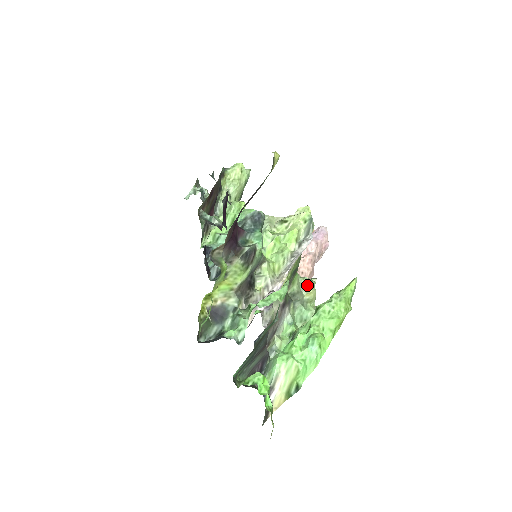
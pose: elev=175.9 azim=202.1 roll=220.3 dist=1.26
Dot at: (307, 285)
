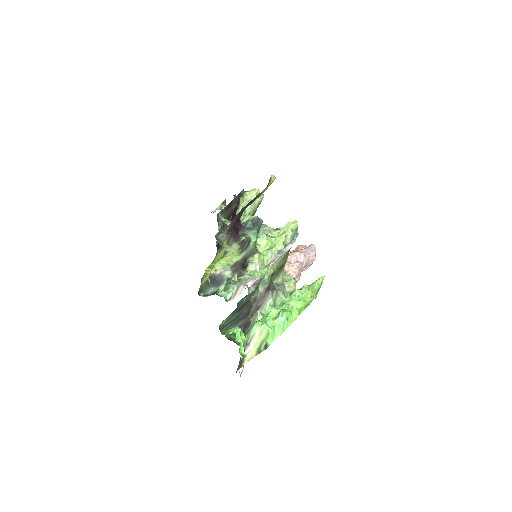
Dot at: (289, 280)
